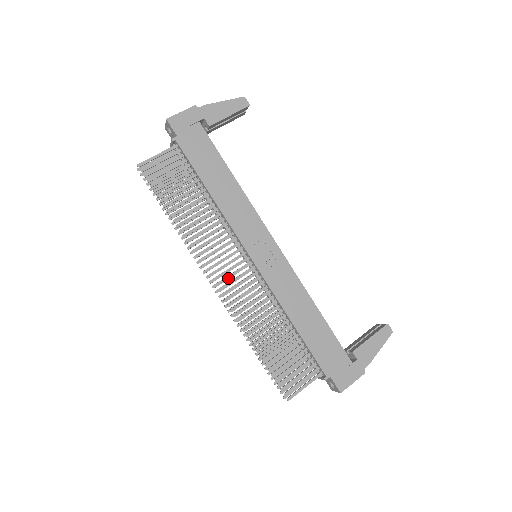
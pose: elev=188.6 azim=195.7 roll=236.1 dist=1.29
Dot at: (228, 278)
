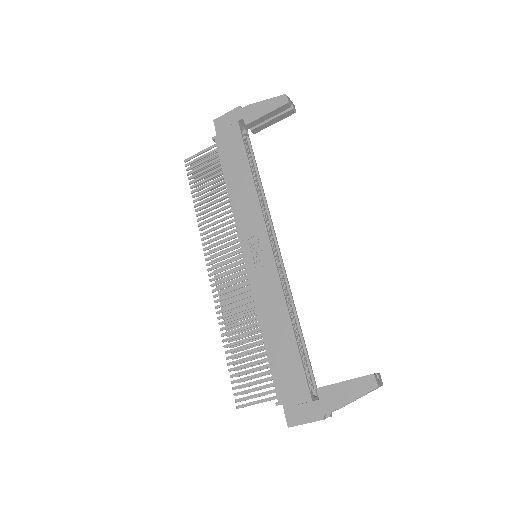
Dot at: (221, 271)
